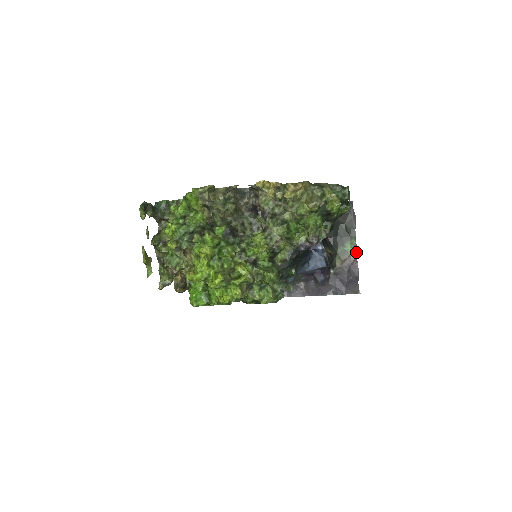
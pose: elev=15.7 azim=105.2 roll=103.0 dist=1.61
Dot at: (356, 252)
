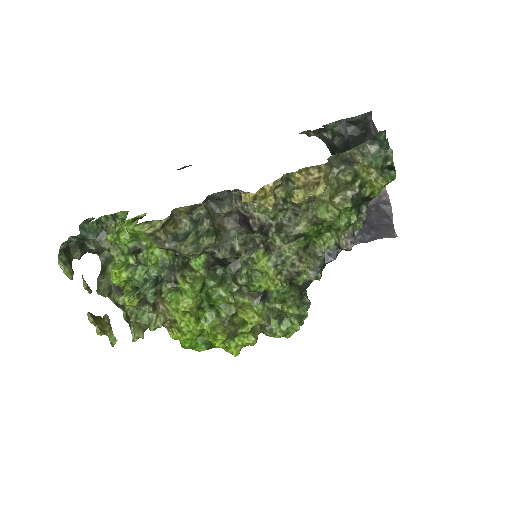
Dot at: occluded
